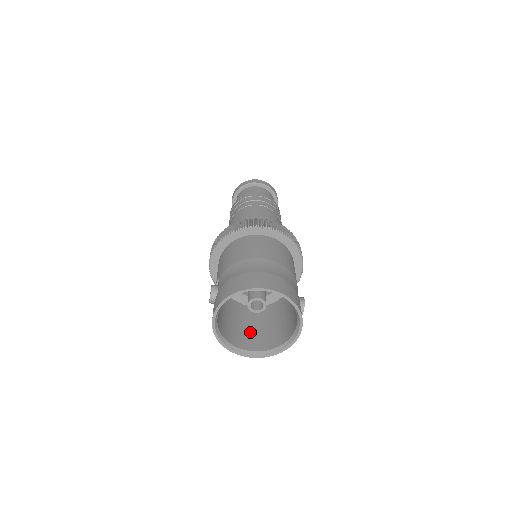
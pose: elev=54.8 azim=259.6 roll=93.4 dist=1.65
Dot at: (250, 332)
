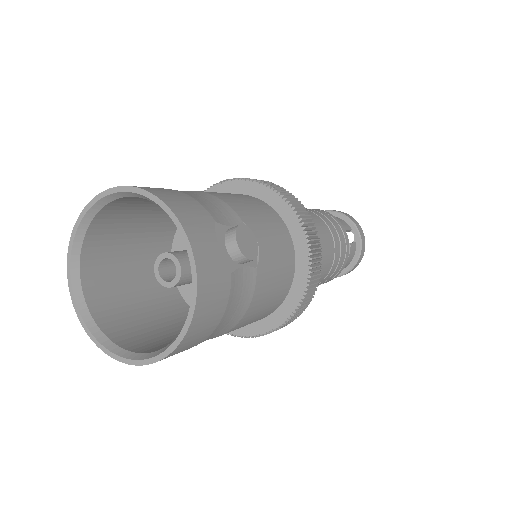
Dot at: occluded
